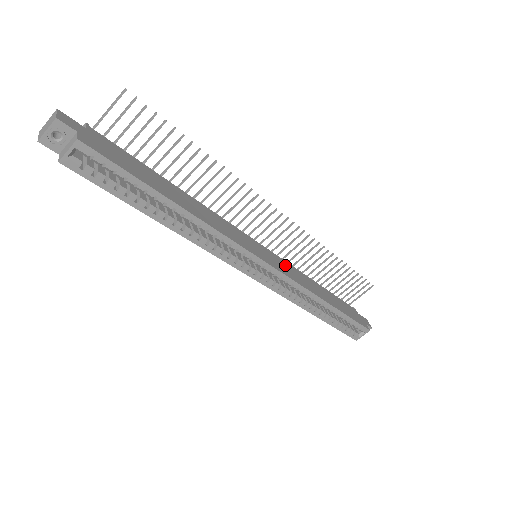
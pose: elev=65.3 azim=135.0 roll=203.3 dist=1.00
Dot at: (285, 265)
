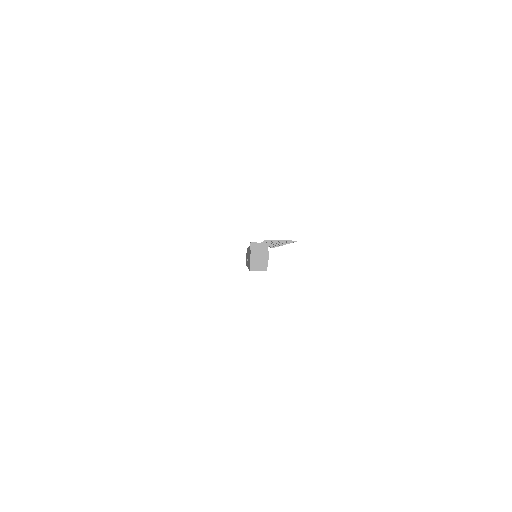
Dot at: occluded
